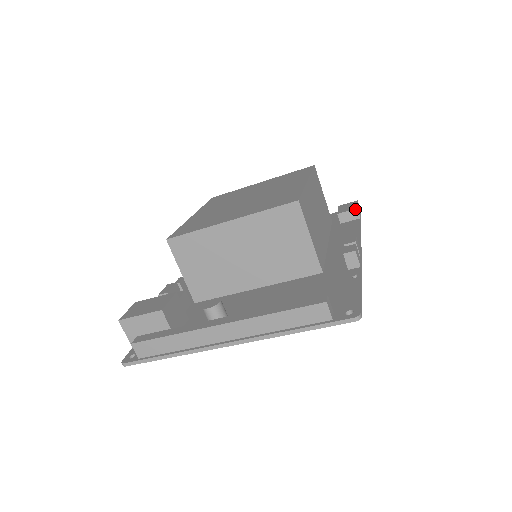
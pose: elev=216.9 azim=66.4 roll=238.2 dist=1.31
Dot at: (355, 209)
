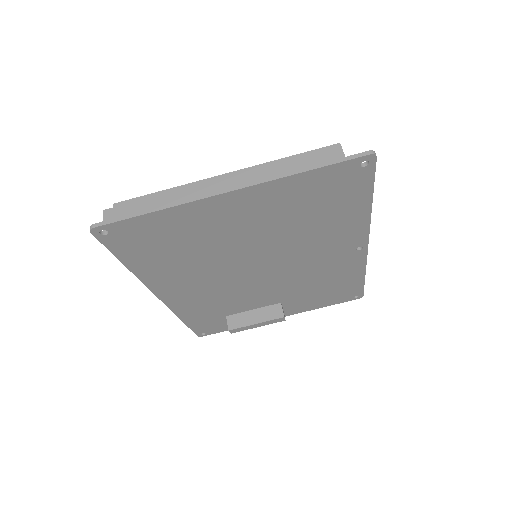
Dot at: occluded
